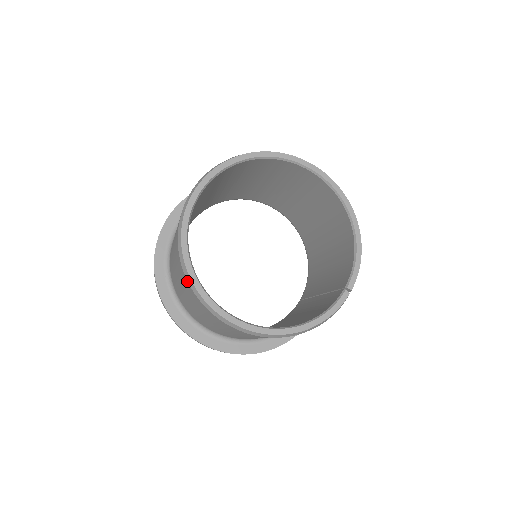
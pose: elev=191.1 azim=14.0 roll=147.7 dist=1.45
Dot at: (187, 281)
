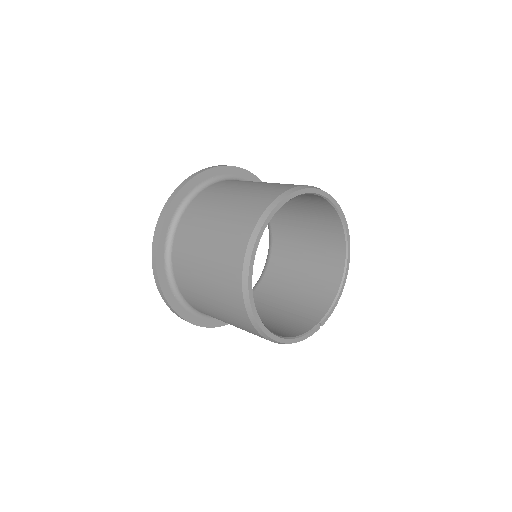
Dot at: (242, 269)
